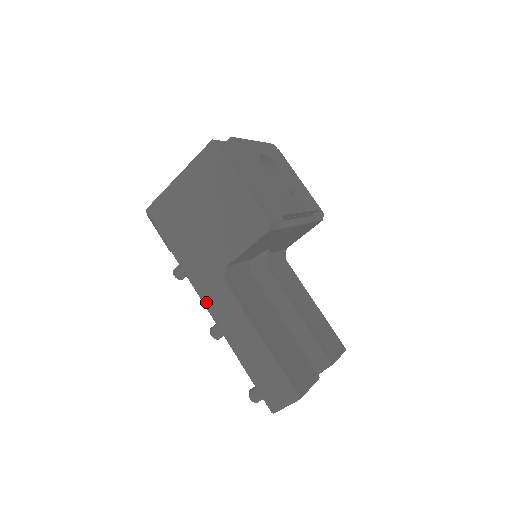
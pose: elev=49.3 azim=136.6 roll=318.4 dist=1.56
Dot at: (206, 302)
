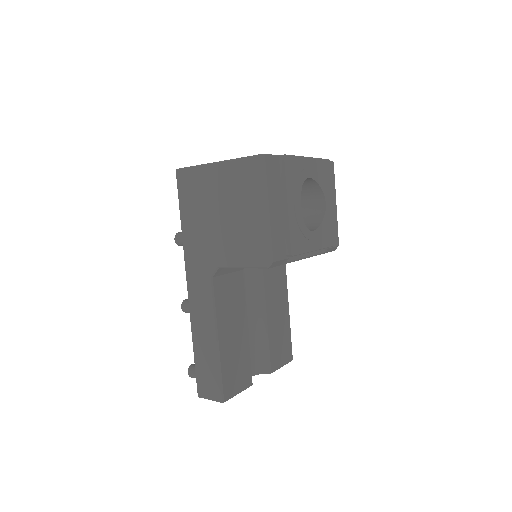
Dot at: (189, 282)
